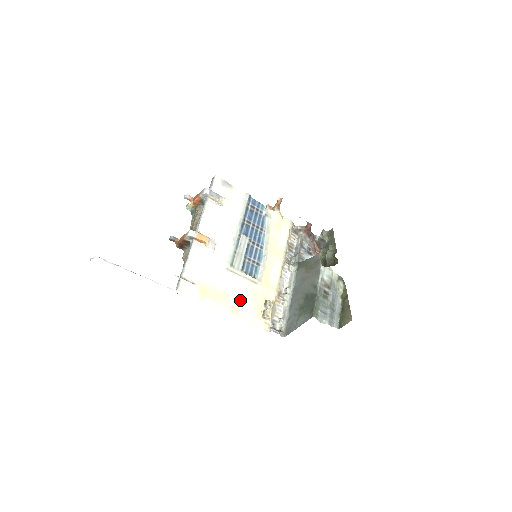
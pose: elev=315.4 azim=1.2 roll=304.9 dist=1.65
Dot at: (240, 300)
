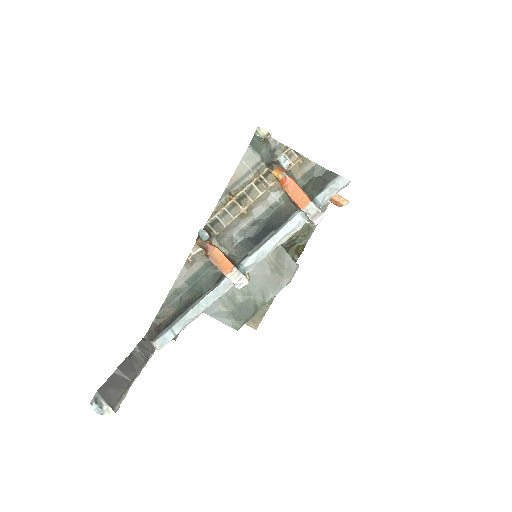
Dot at: occluded
